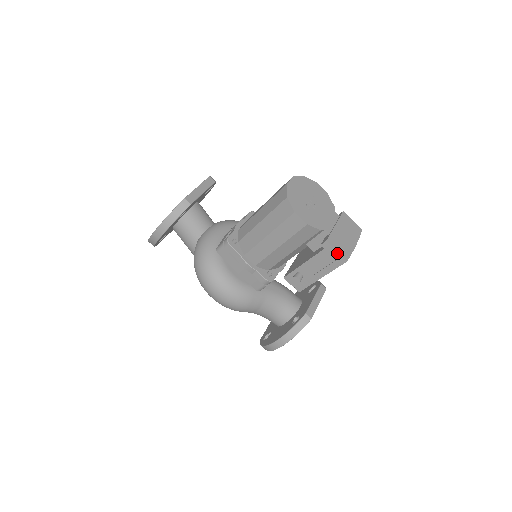
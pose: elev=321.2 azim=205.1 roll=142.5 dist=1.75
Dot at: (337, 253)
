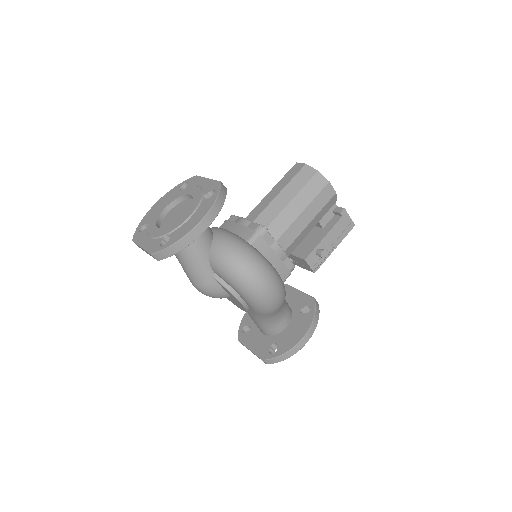
Dot at: (350, 219)
